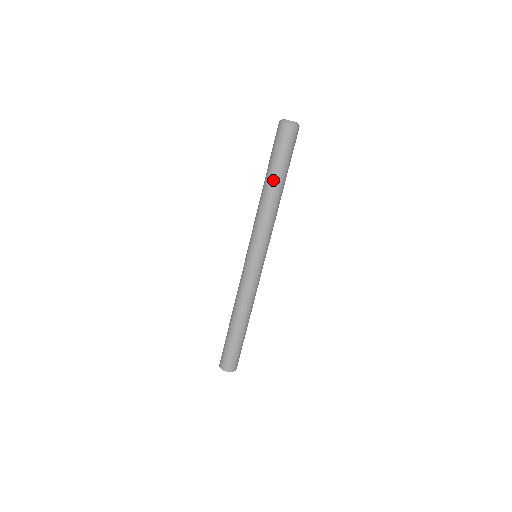
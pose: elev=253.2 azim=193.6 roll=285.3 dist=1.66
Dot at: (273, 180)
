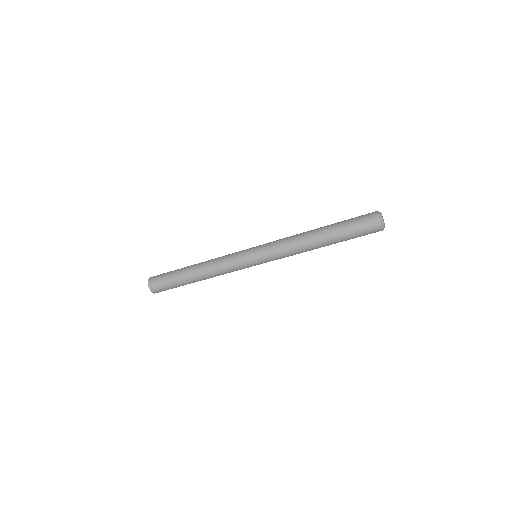
Dot at: (326, 234)
